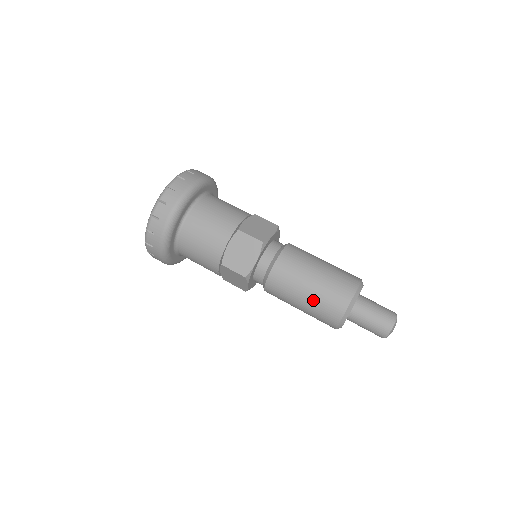
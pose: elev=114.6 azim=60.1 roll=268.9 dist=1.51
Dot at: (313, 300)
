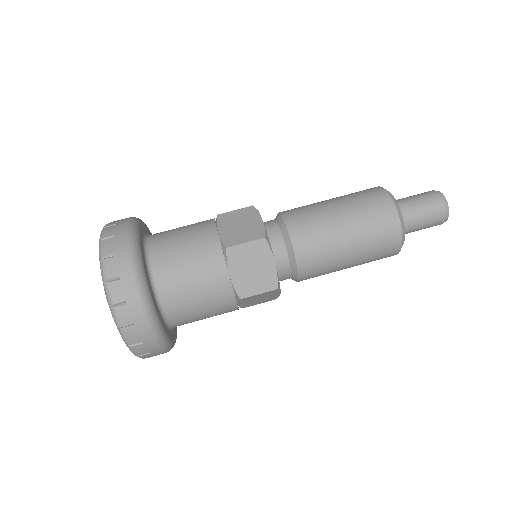
Dot at: occluded
